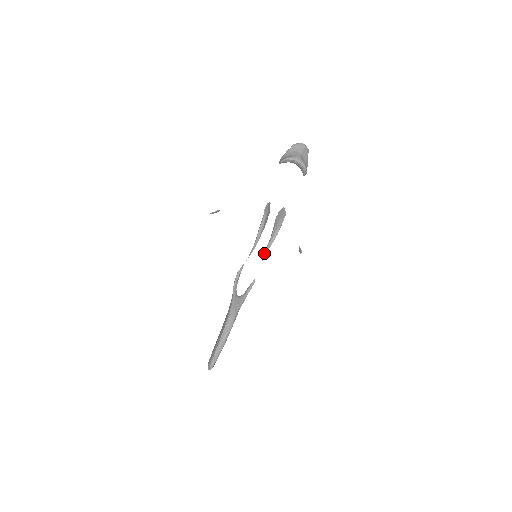
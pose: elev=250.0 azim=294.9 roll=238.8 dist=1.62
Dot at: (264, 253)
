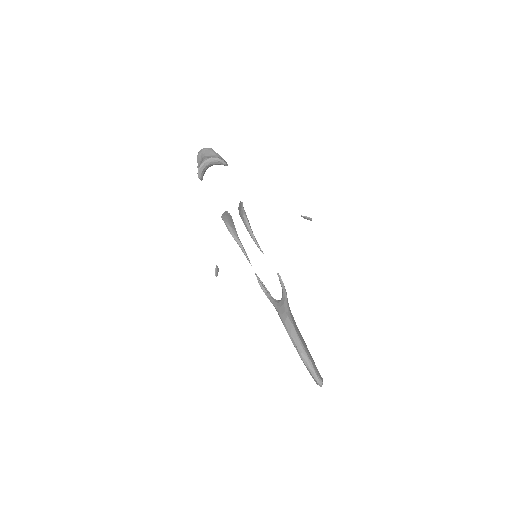
Dot at: occluded
